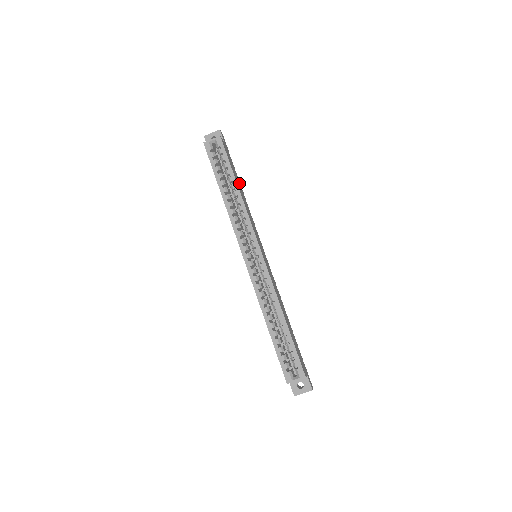
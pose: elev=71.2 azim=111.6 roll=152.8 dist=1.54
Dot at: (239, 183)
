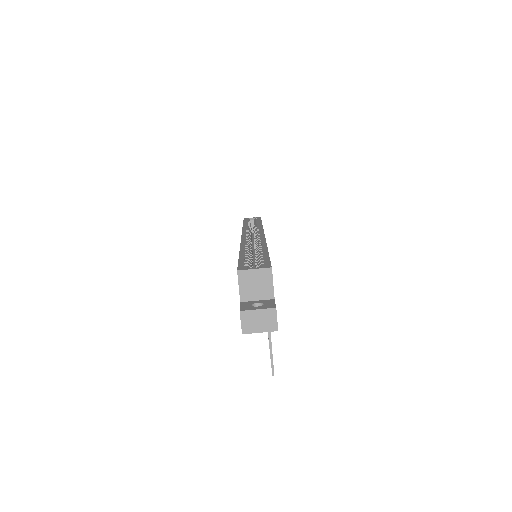
Dot at: occluded
